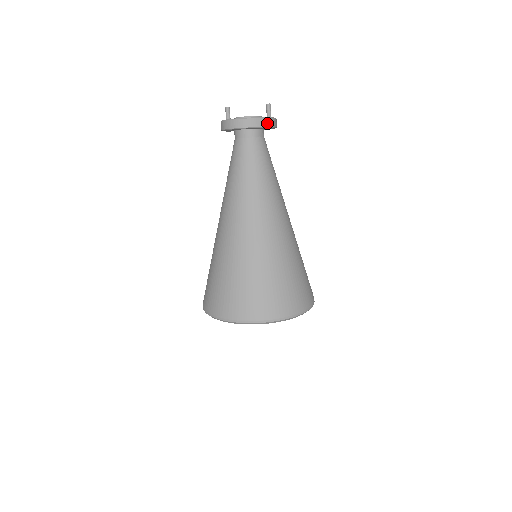
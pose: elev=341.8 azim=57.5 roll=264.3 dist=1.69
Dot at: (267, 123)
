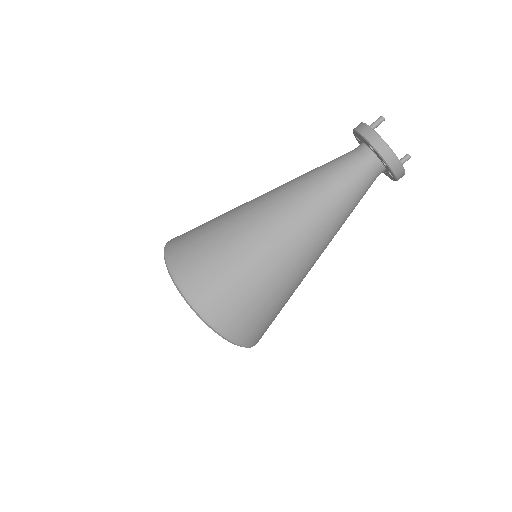
Dot at: occluded
